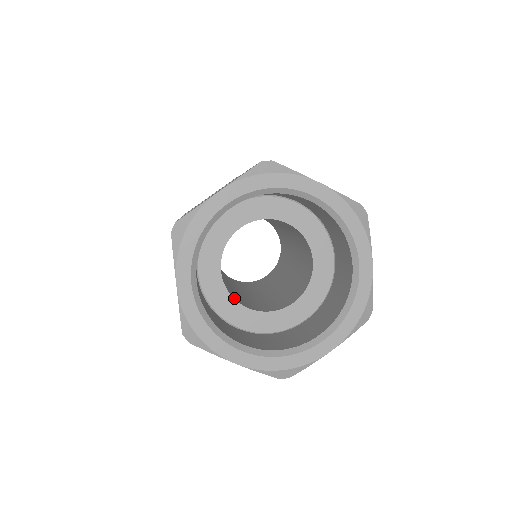
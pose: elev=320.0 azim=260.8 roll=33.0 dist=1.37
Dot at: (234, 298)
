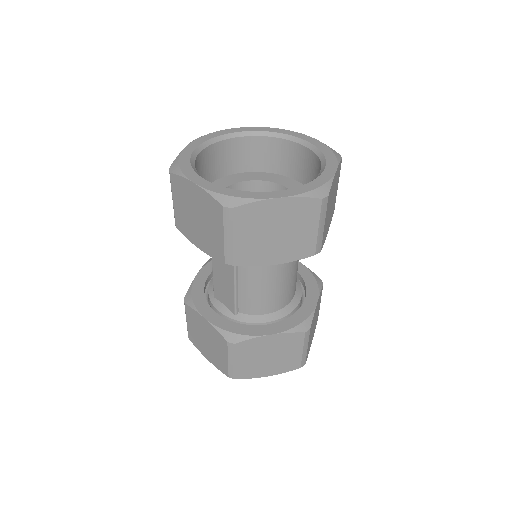
Dot at: occluded
